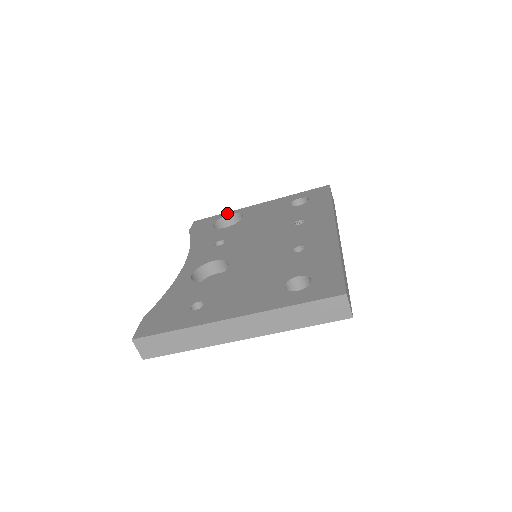
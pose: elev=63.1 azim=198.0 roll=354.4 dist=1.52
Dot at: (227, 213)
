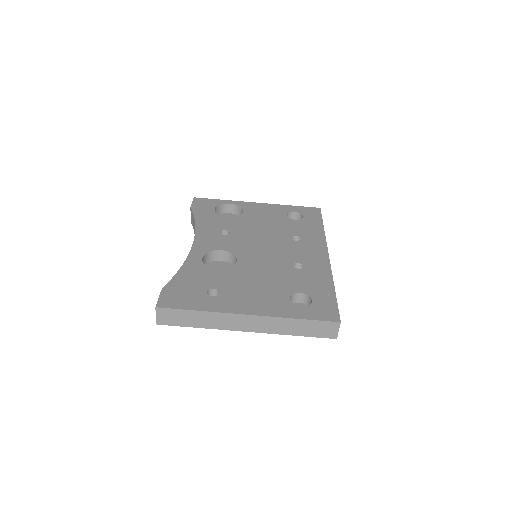
Dot at: (227, 201)
